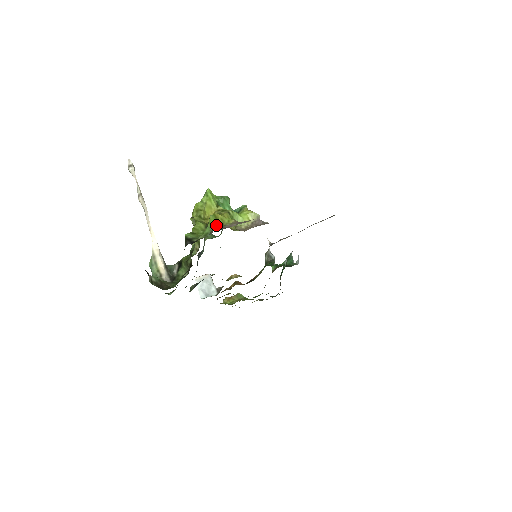
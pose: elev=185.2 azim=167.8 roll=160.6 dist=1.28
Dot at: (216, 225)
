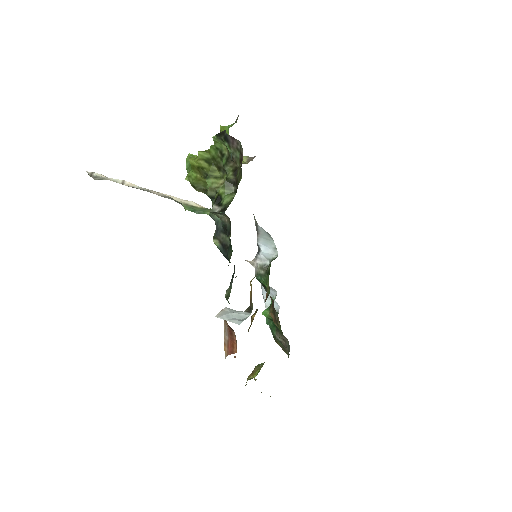
Dot at: occluded
